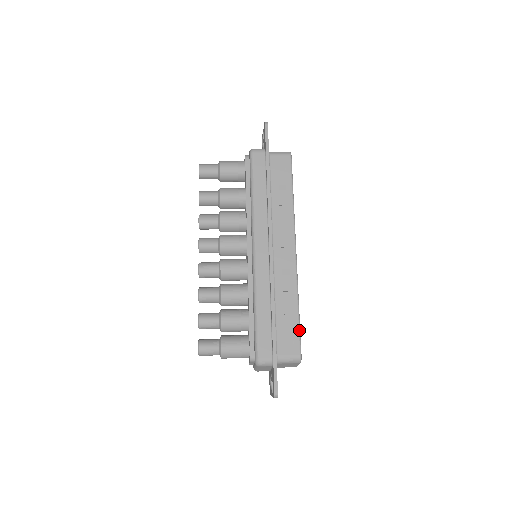
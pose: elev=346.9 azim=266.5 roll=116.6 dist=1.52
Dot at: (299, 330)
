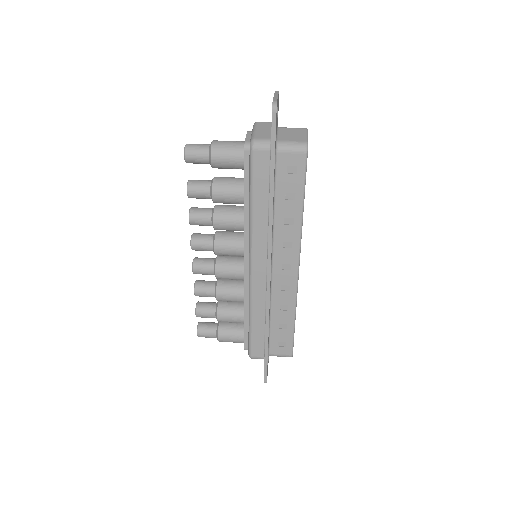
Dot at: (293, 337)
